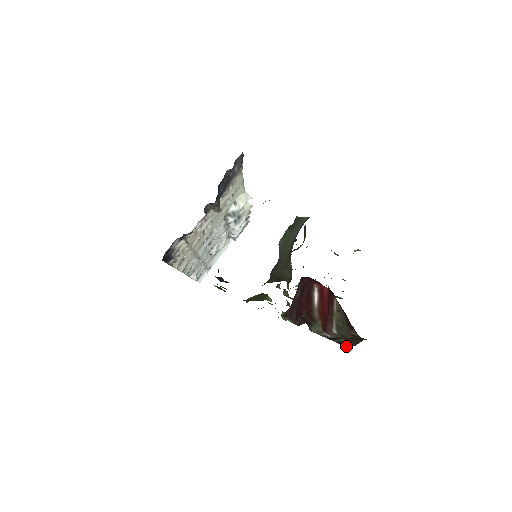
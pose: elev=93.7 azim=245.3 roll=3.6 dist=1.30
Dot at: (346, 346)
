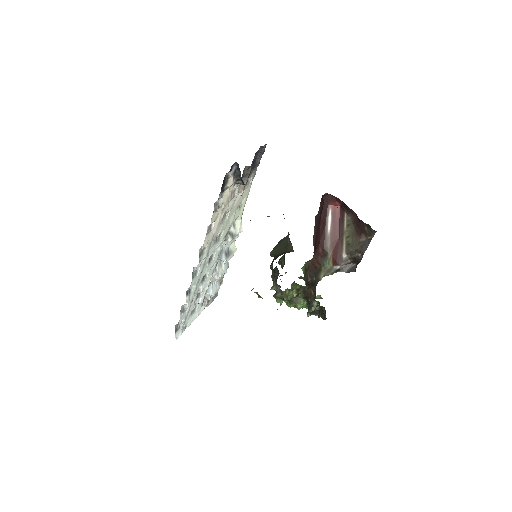
Dot at: (354, 271)
